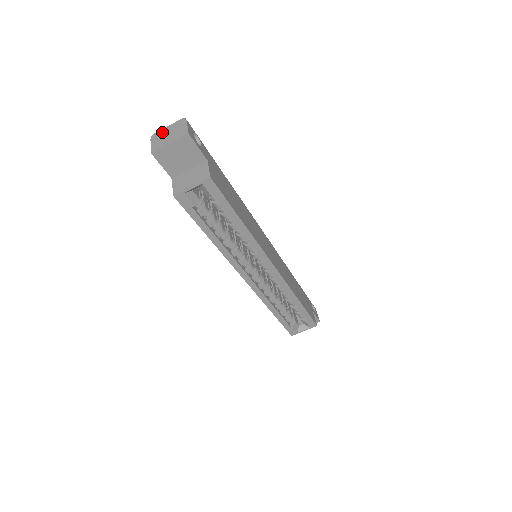
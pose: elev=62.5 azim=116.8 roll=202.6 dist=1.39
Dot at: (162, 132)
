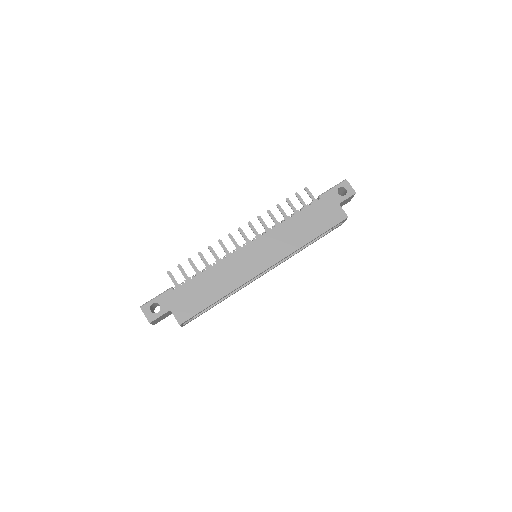
Dot at: occluded
